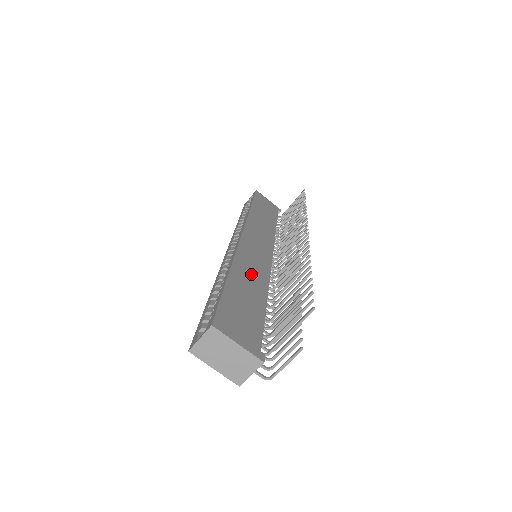
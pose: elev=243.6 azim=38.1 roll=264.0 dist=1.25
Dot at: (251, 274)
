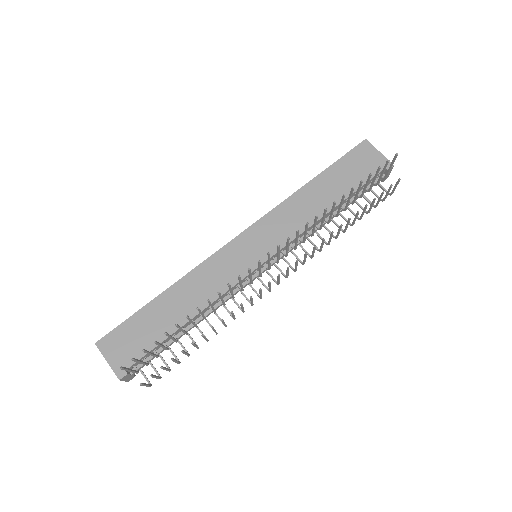
Dot at: (196, 291)
